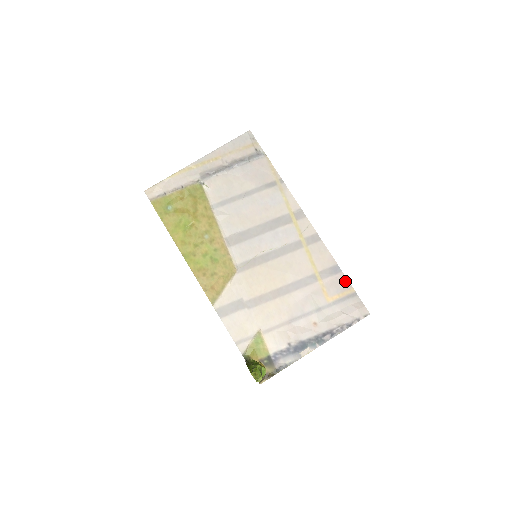
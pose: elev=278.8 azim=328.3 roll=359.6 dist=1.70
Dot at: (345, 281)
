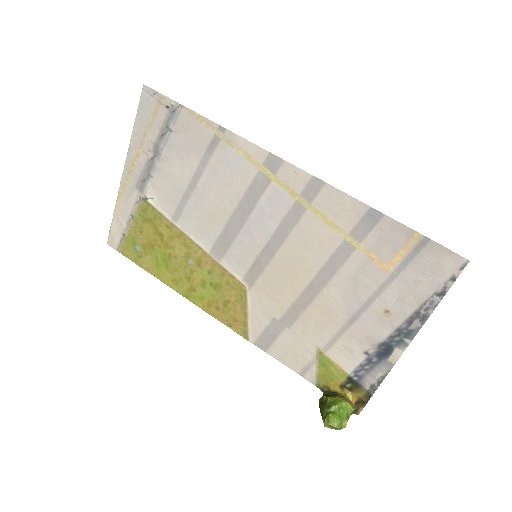
Dot at: (397, 227)
